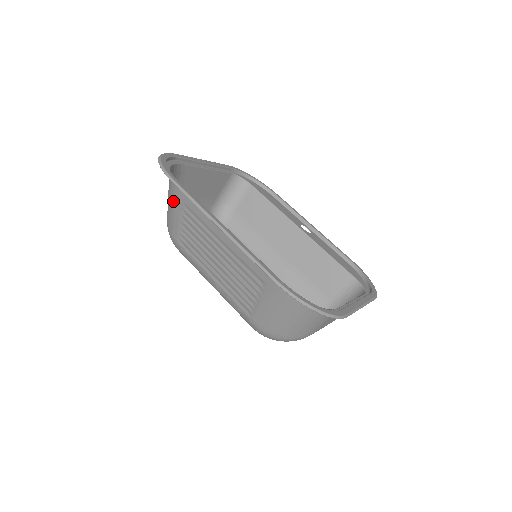
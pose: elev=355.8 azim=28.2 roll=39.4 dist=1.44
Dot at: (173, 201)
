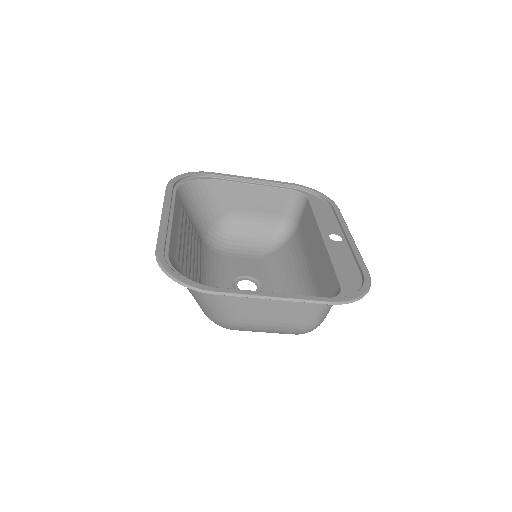
Dot at: (187, 205)
